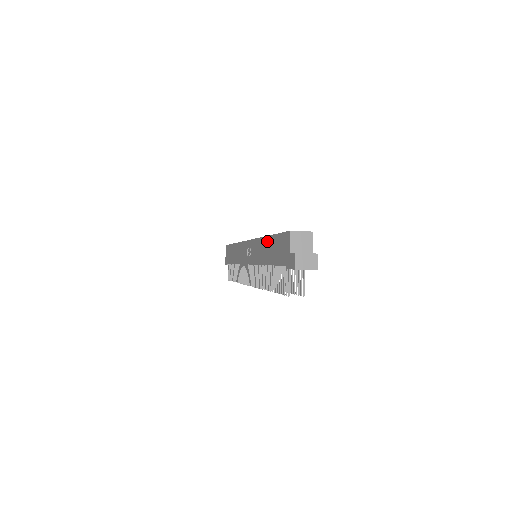
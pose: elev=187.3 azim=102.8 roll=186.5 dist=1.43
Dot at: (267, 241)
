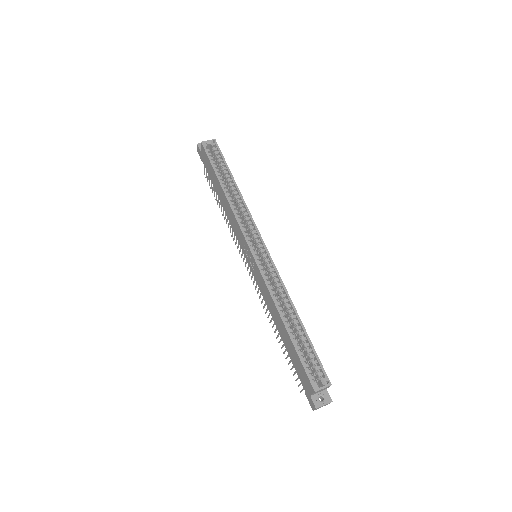
Dot at: (282, 326)
